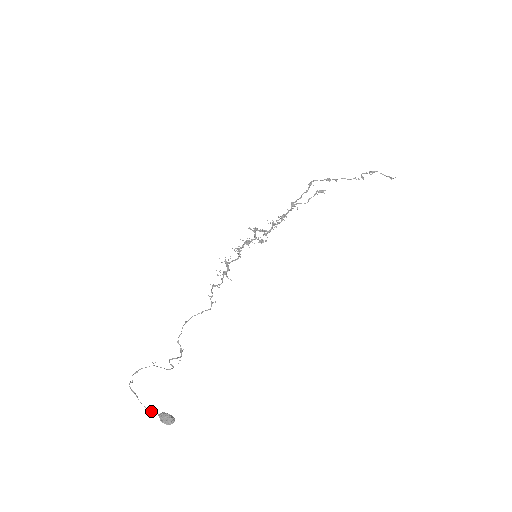
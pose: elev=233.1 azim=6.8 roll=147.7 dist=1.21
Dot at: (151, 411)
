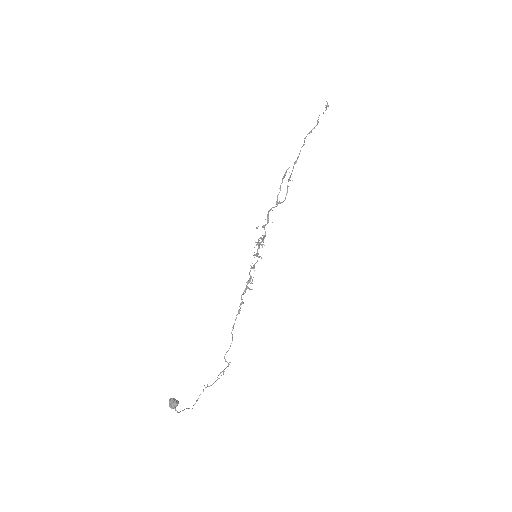
Dot at: (175, 410)
